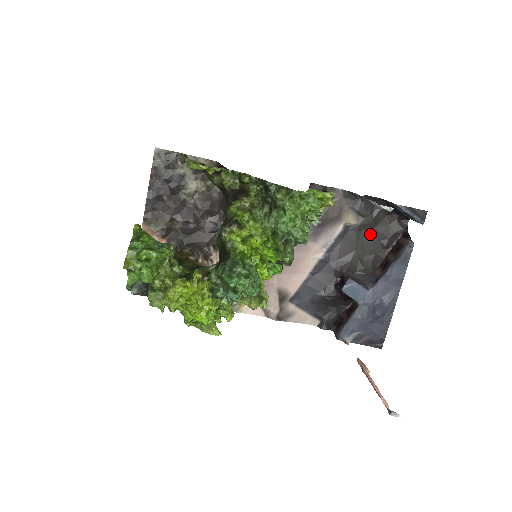
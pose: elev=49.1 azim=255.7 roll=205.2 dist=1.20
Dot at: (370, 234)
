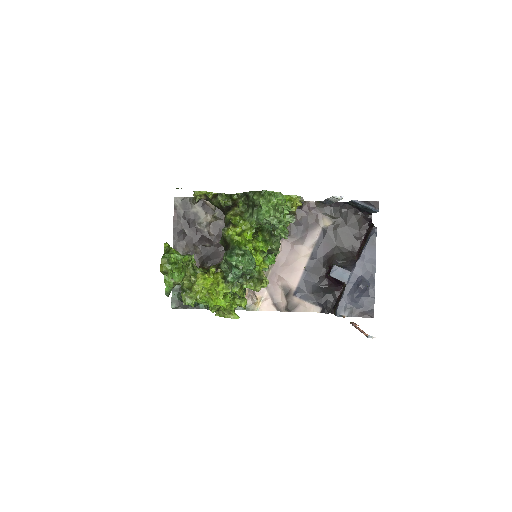
Dot at: (344, 231)
